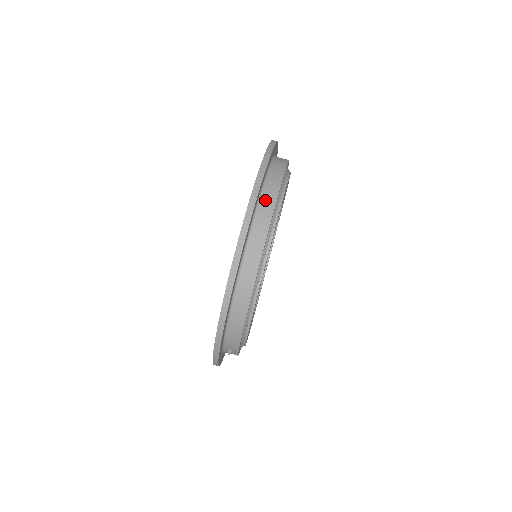
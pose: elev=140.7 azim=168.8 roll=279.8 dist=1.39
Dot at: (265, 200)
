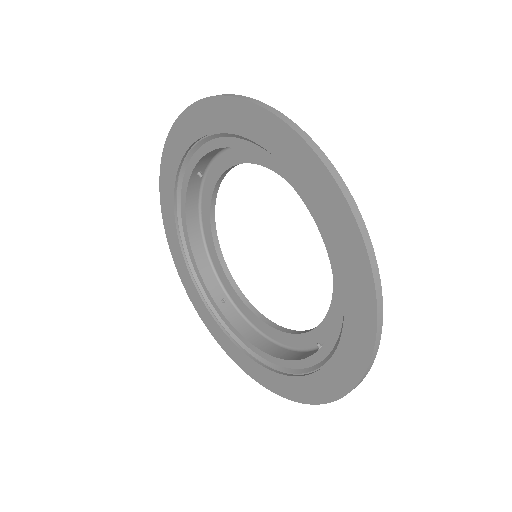
Dot at: occluded
